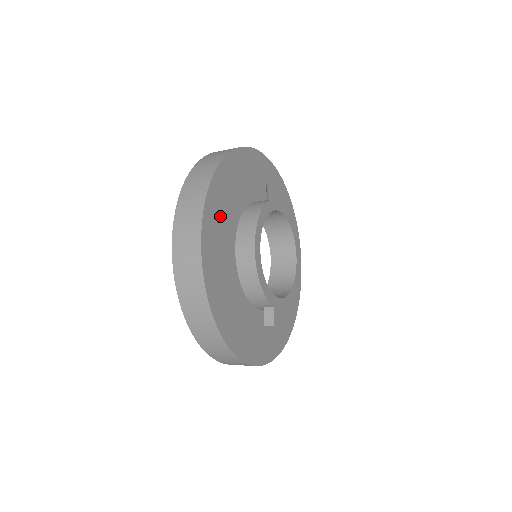
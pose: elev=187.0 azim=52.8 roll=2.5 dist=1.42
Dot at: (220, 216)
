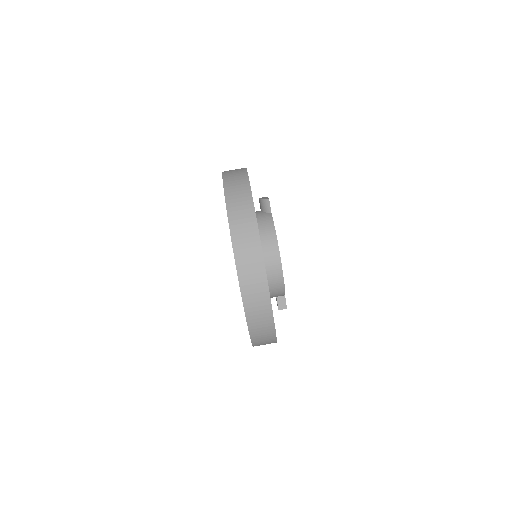
Dot at: occluded
